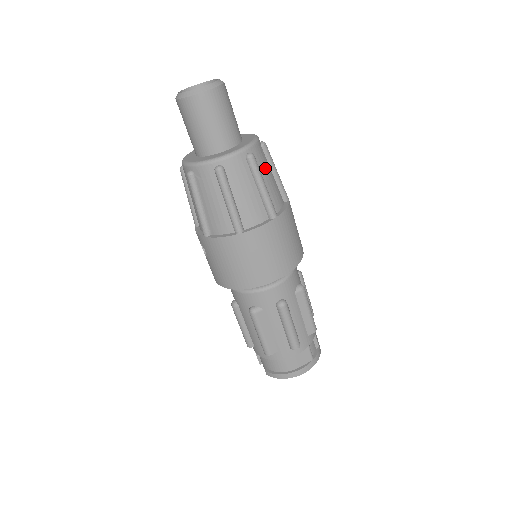
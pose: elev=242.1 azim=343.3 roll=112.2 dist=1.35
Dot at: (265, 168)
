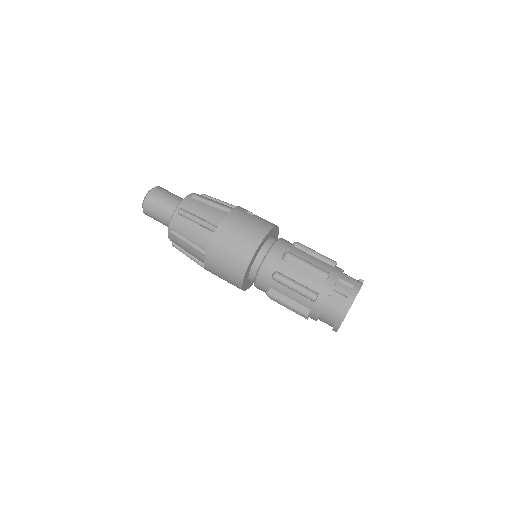
Dot at: (197, 208)
